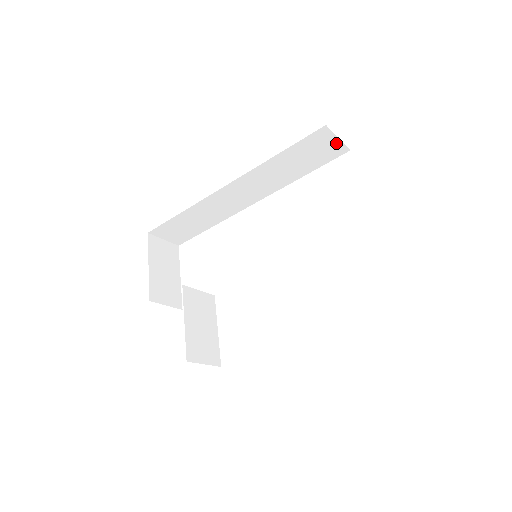
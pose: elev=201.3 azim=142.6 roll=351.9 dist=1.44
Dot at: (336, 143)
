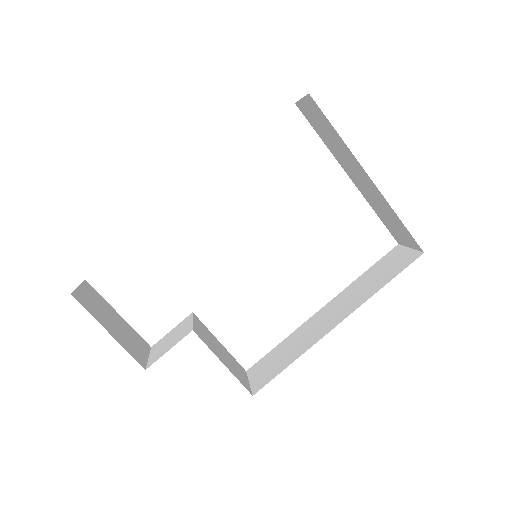
Dot at: occluded
